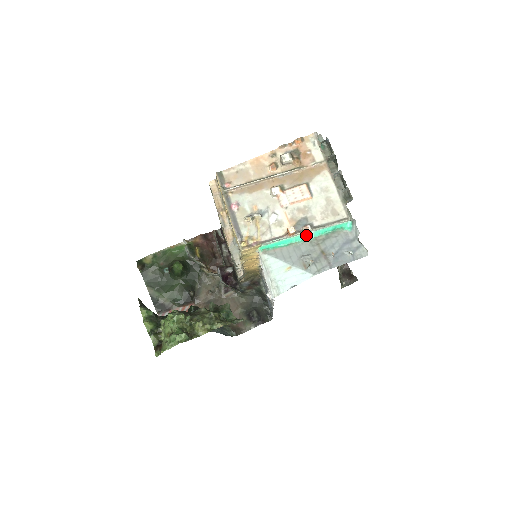
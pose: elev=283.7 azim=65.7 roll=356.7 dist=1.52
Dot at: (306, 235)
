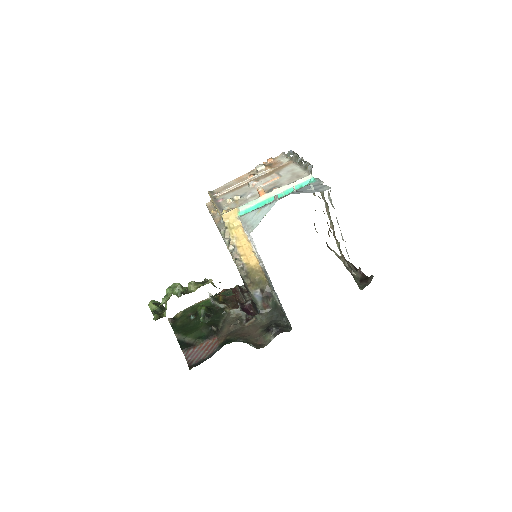
Dot at: occluded
